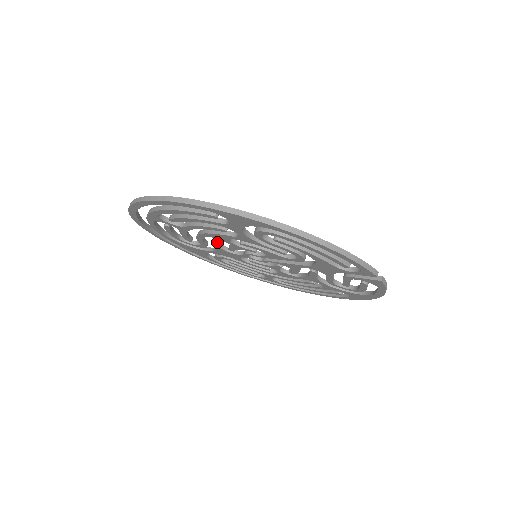
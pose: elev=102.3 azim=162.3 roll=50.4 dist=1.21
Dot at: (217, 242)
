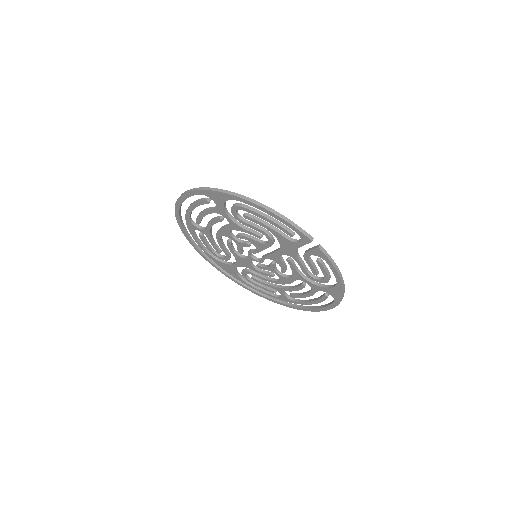
Dot at: (228, 243)
